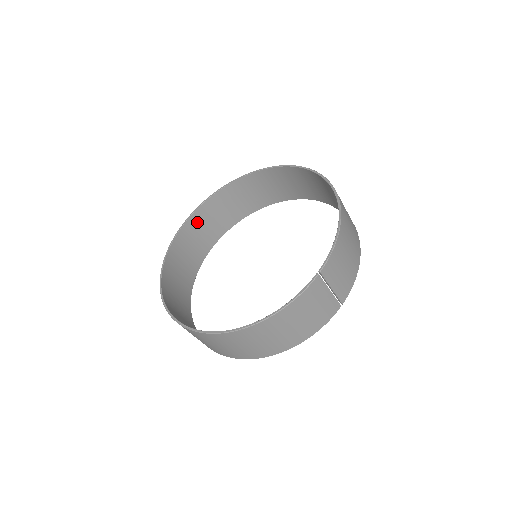
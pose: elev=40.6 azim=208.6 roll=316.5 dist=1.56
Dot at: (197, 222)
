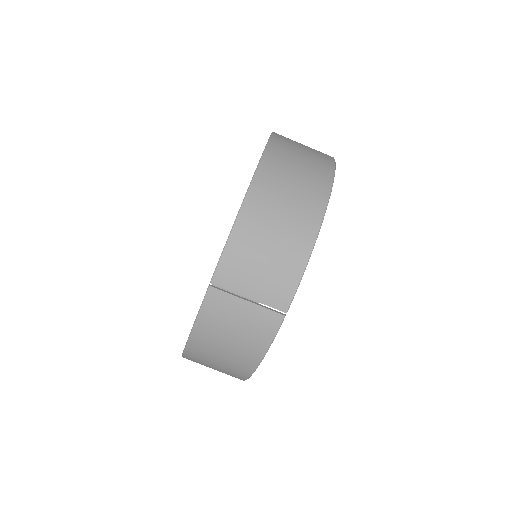
Dot at: occluded
